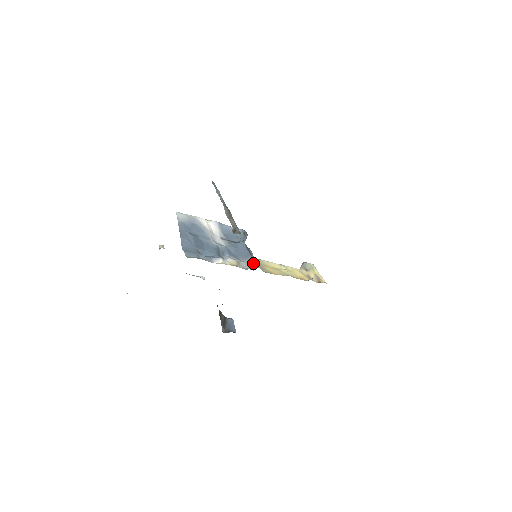
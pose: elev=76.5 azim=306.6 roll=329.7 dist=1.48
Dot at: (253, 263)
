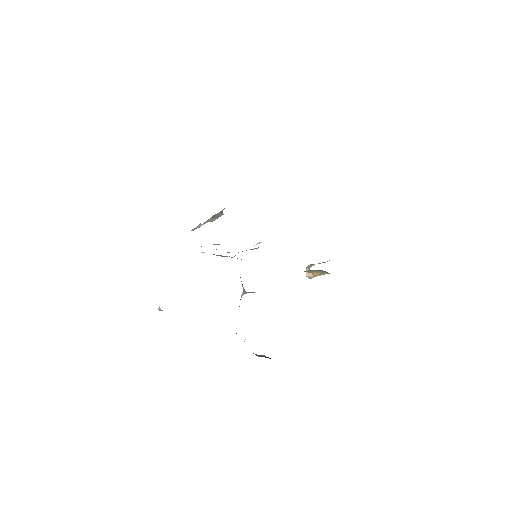
Dot at: (254, 248)
